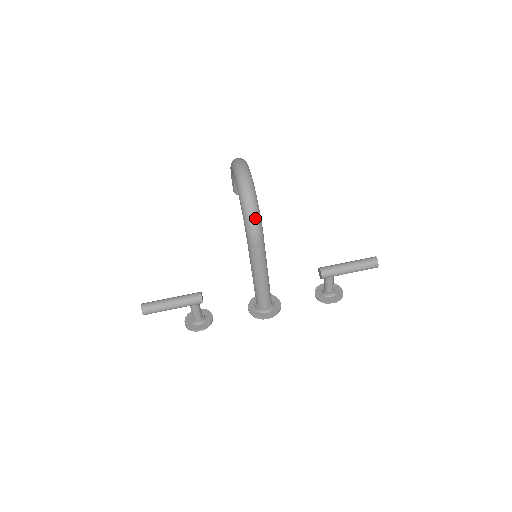
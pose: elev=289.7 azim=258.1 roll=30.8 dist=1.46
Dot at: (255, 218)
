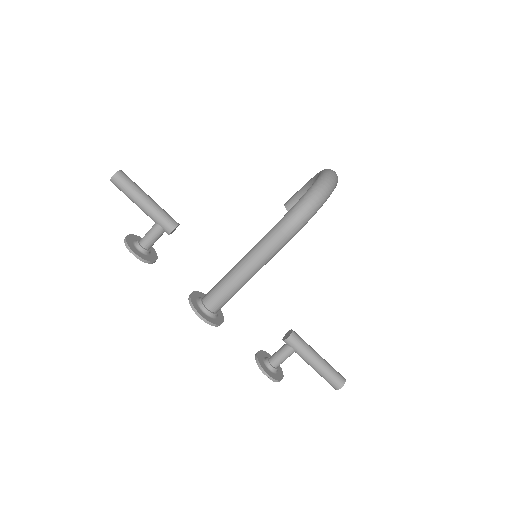
Dot at: (310, 210)
